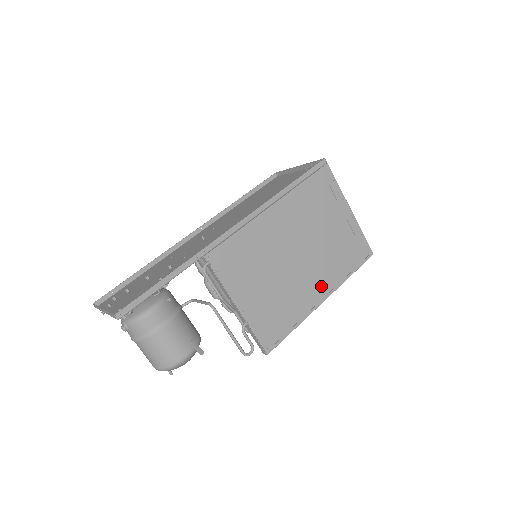
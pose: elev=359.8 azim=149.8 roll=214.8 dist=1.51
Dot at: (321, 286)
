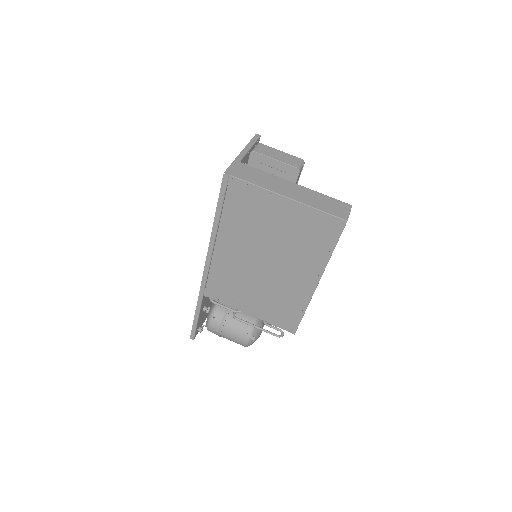
Dot at: (306, 275)
